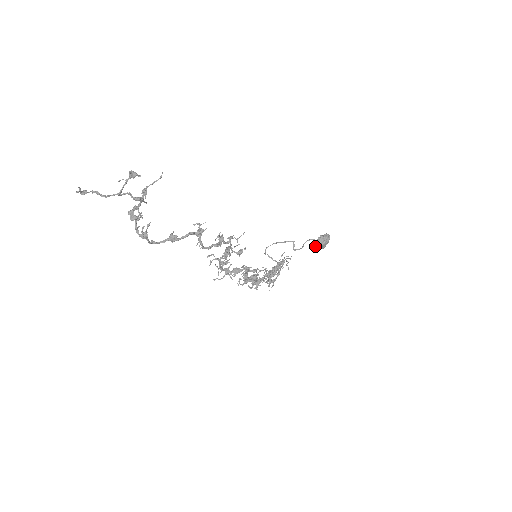
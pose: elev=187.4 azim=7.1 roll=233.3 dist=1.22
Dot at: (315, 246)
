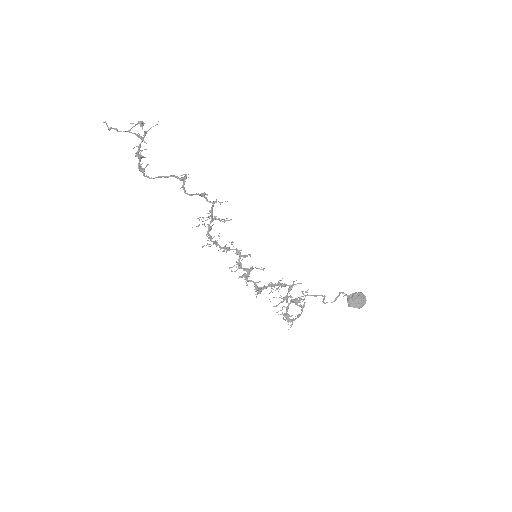
Dot at: (347, 302)
